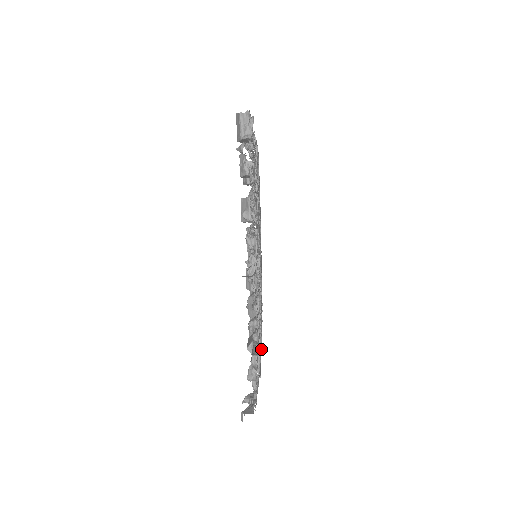
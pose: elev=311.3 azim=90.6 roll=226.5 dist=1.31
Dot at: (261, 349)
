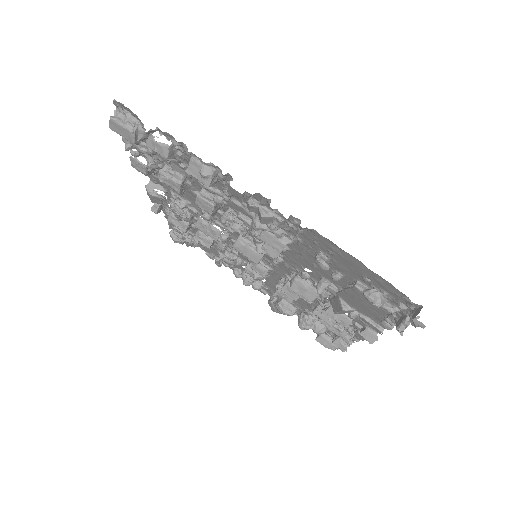
Dot at: (353, 331)
